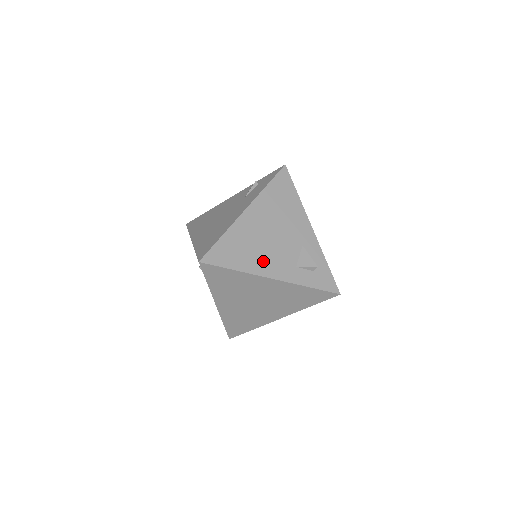
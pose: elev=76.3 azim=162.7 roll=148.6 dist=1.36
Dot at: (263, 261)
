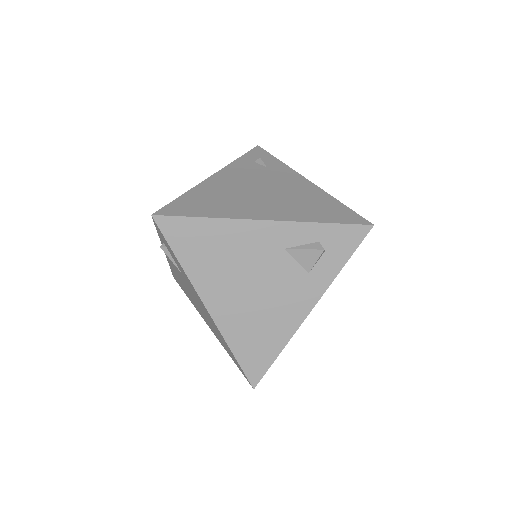
Dot at: (283, 315)
